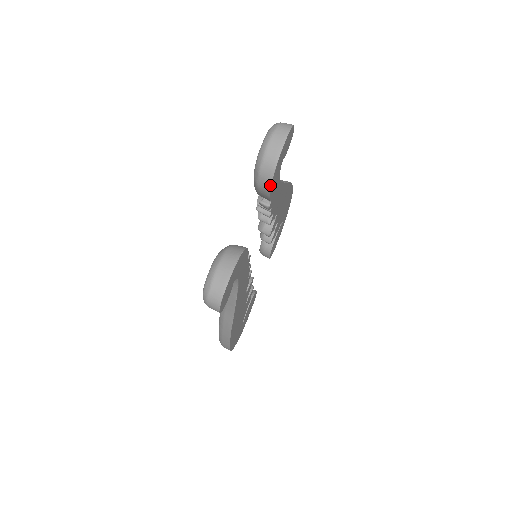
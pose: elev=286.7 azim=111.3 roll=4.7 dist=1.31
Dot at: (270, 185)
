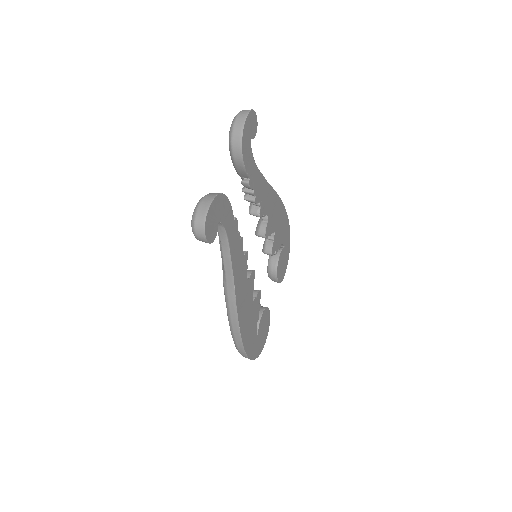
Dot at: (241, 152)
